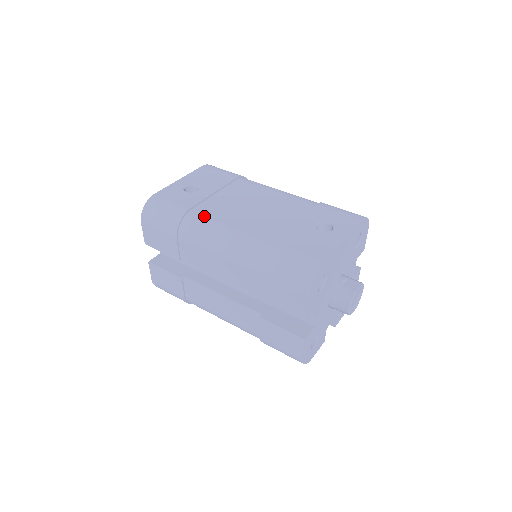
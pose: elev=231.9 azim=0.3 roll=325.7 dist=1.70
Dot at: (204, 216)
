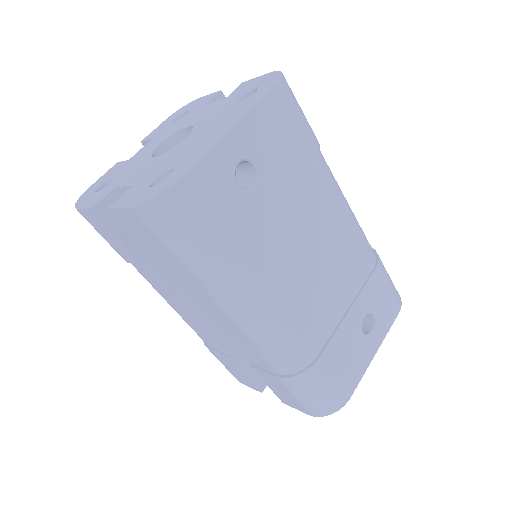
Dot at: (253, 273)
